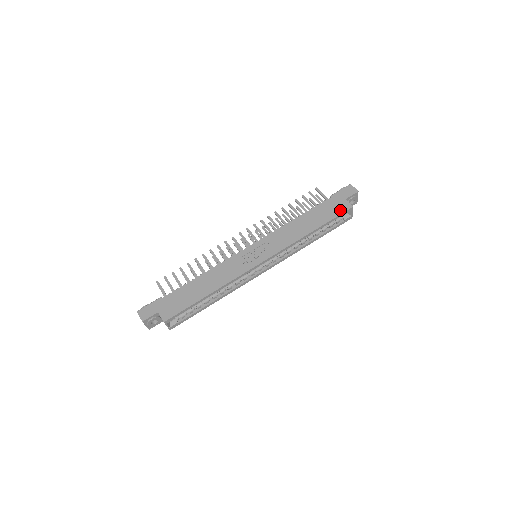
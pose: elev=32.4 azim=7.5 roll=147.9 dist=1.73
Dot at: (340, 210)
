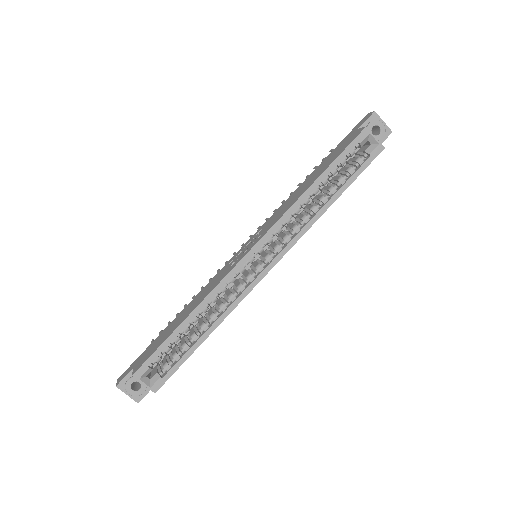
Dot at: (349, 142)
